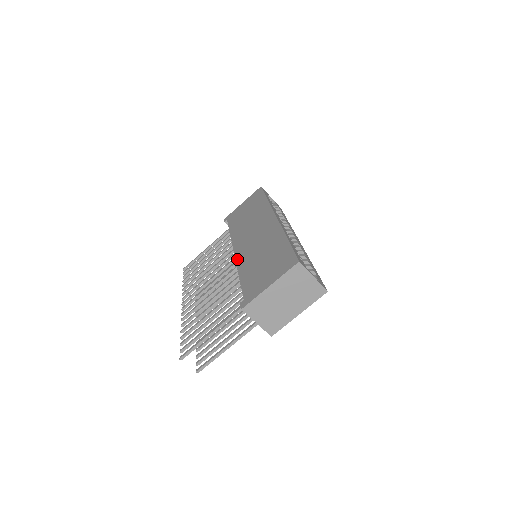
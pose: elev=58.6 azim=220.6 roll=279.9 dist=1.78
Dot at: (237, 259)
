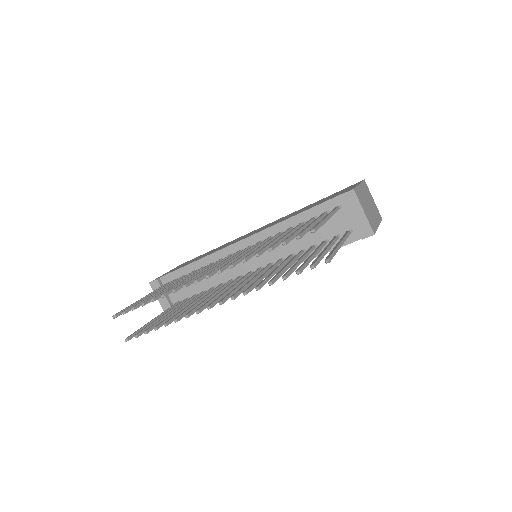
Dot at: (261, 230)
